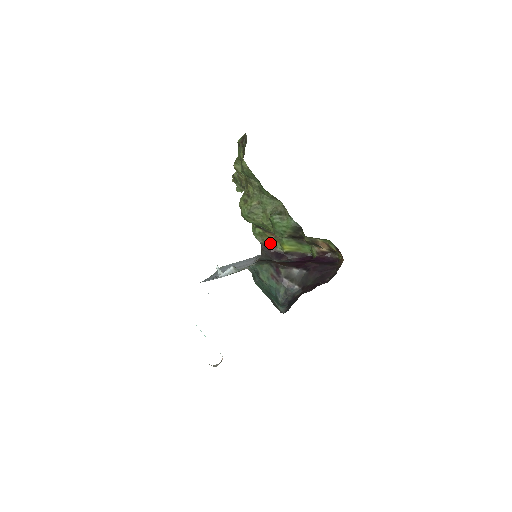
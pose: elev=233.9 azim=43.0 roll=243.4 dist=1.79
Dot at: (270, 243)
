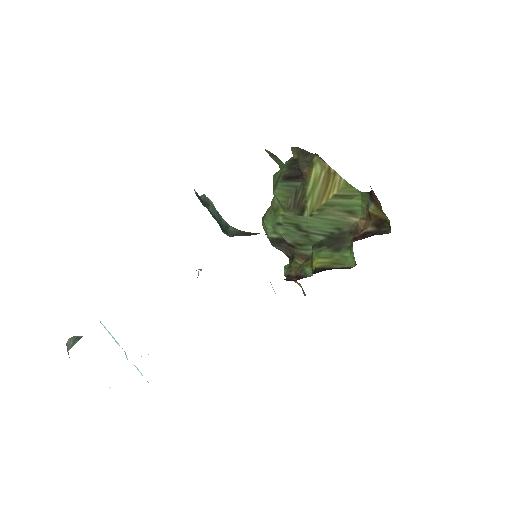
Dot at: (299, 273)
